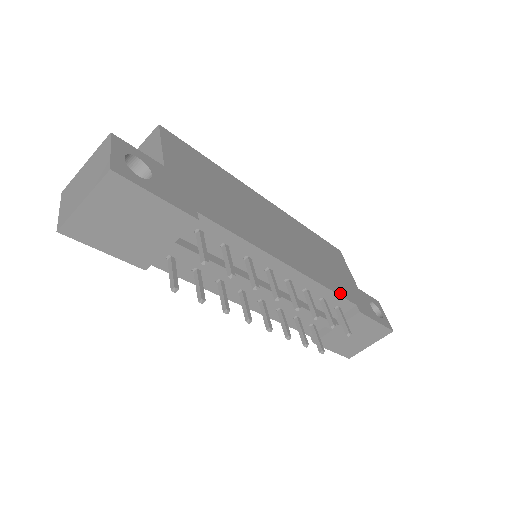
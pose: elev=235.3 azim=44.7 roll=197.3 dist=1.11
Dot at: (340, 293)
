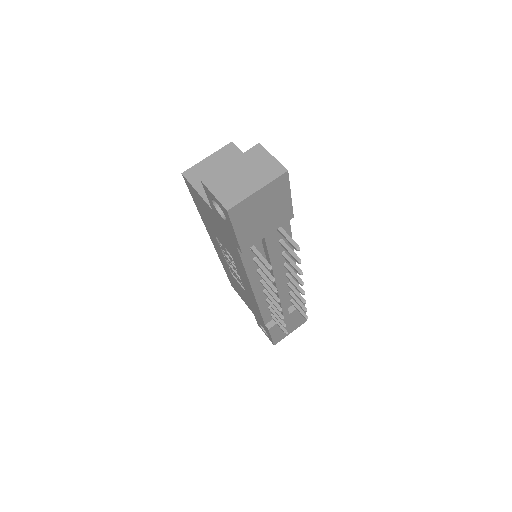
Dot at: occluded
